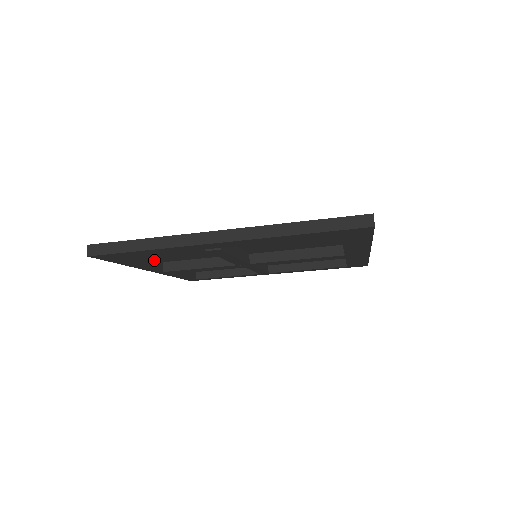
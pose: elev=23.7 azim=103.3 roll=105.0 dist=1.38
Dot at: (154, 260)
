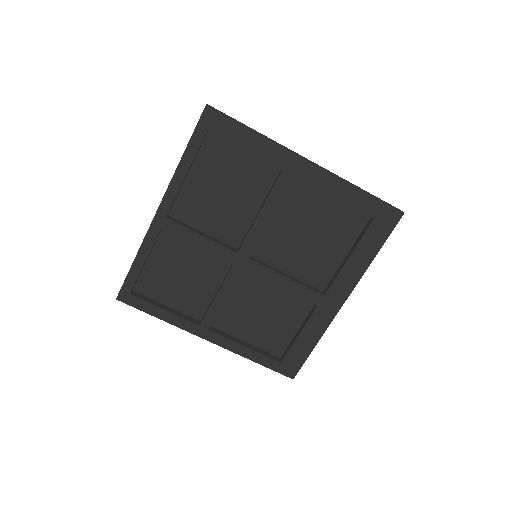
Dot at: (175, 198)
